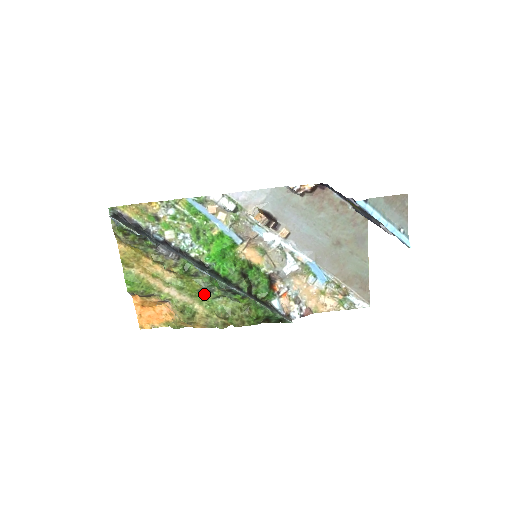
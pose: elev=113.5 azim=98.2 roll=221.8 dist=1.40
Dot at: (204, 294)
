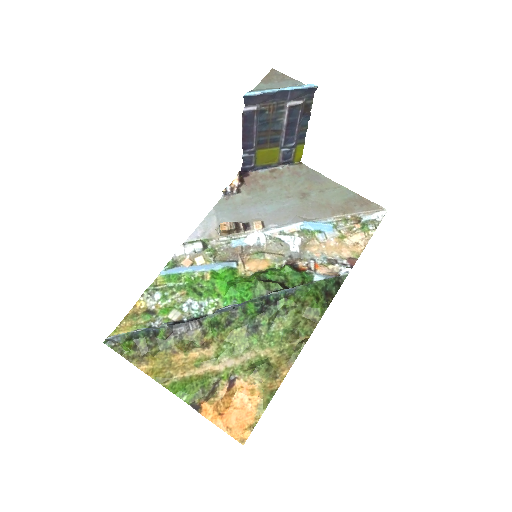
Dot at: (255, 334)
